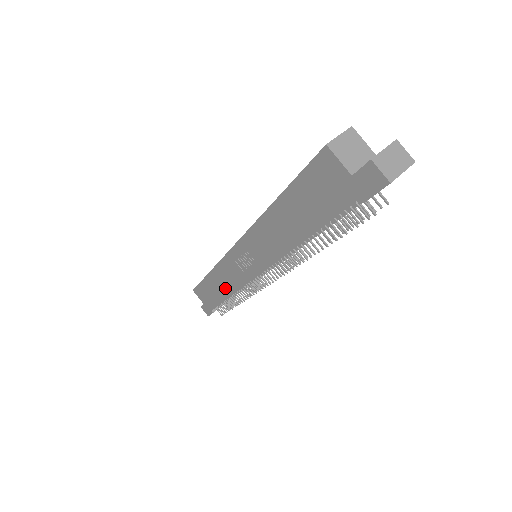
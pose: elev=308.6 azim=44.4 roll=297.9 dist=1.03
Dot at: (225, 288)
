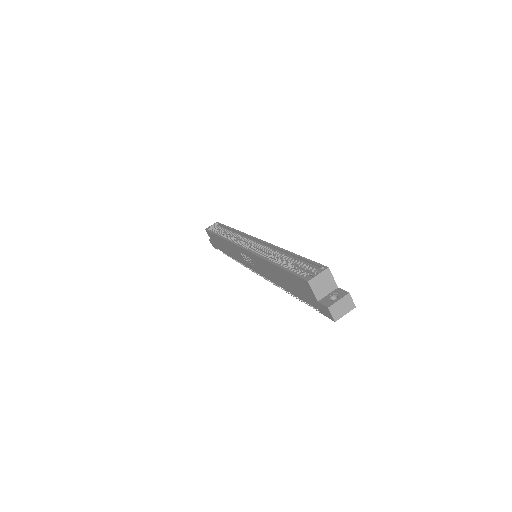
Dot at: (230, 252)
